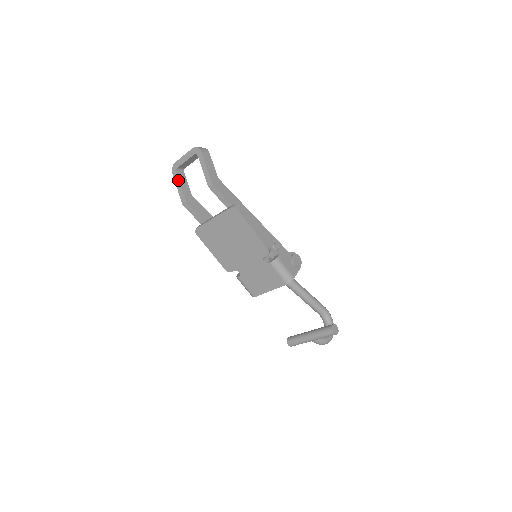
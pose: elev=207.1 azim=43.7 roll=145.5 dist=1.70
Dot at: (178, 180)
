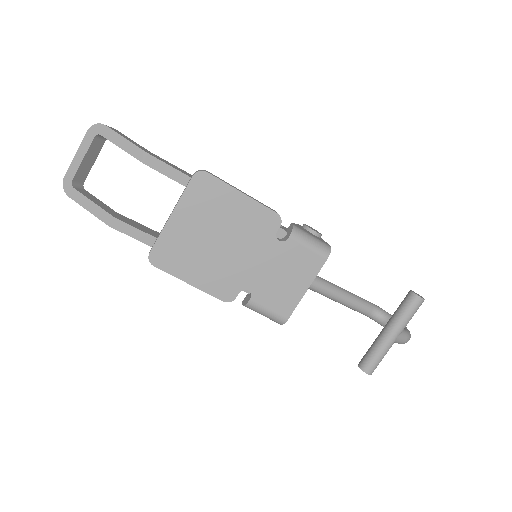
Dot at: (82, 196)
